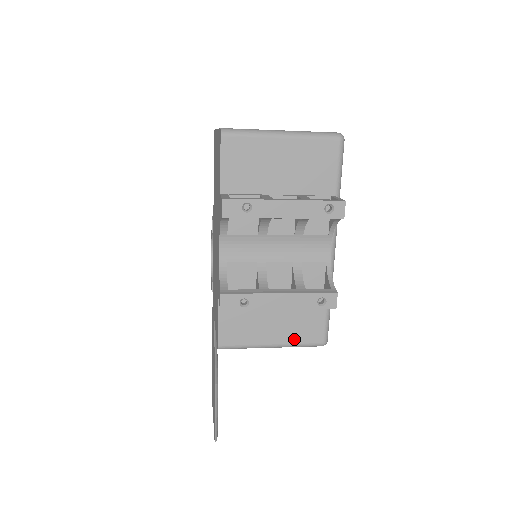
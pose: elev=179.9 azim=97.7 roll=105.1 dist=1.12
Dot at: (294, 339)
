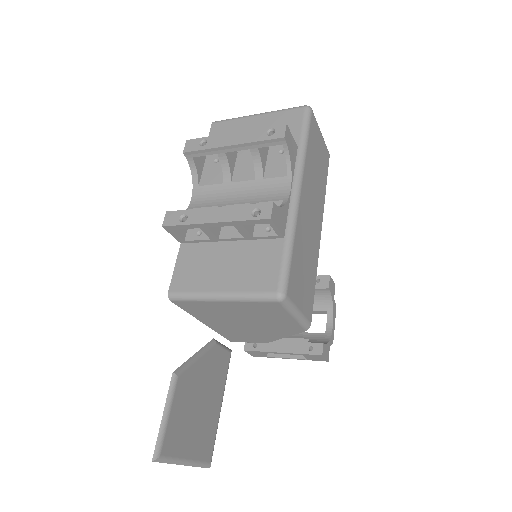
Dot at: (244, 287)
